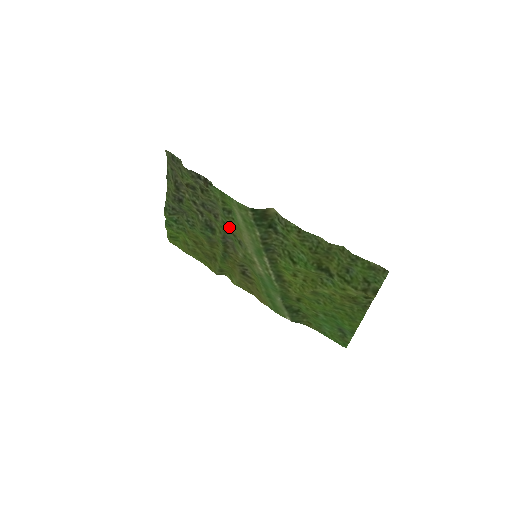
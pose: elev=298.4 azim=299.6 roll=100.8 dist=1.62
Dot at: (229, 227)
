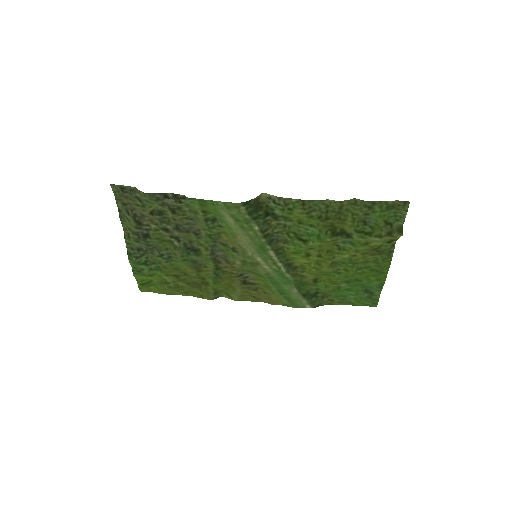
Dot at: (216, 238)
